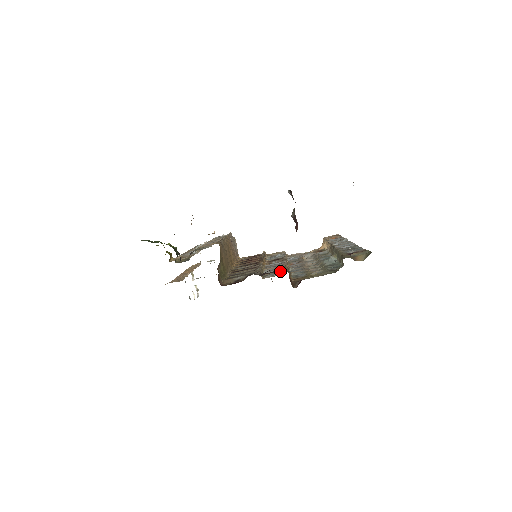
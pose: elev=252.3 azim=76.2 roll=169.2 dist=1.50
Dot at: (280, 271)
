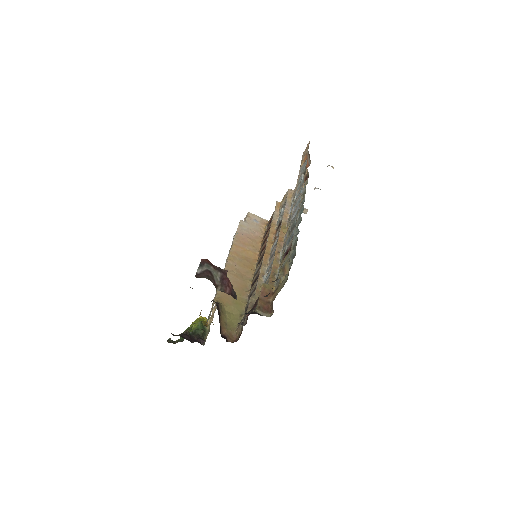
Dot at: (268, 280)
